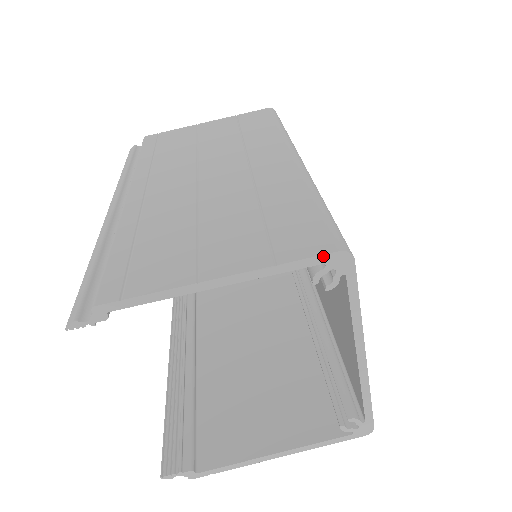
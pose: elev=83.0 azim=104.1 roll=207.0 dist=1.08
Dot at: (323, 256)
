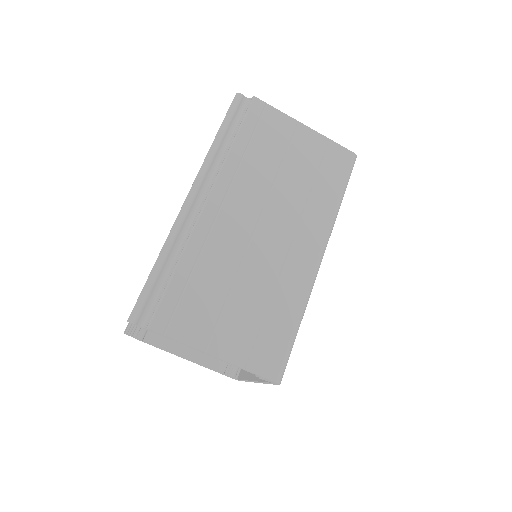
Dot at: (267, 379)
